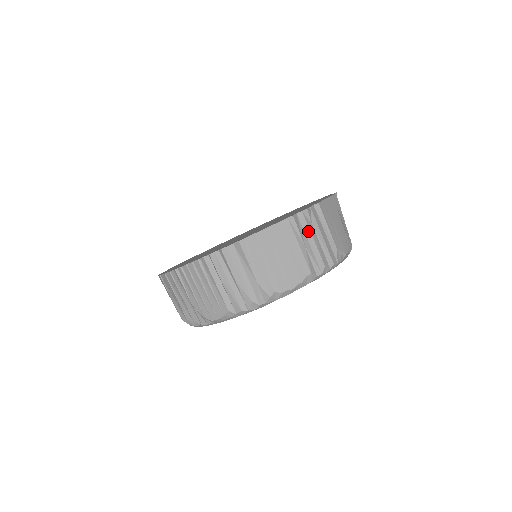
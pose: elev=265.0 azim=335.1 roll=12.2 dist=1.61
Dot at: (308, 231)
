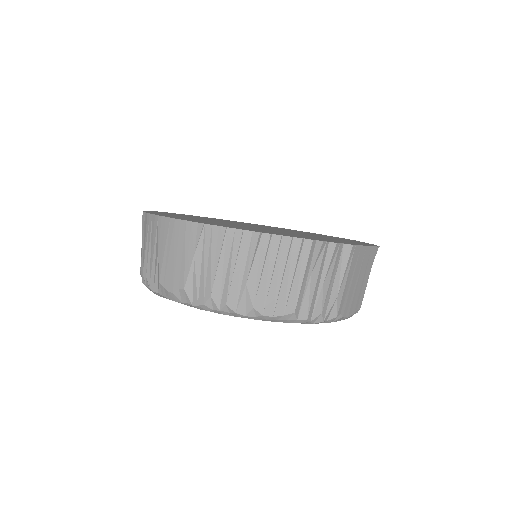
Dot at: occluded
